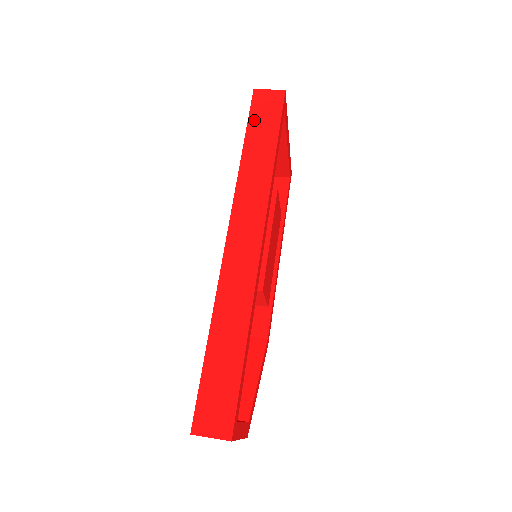
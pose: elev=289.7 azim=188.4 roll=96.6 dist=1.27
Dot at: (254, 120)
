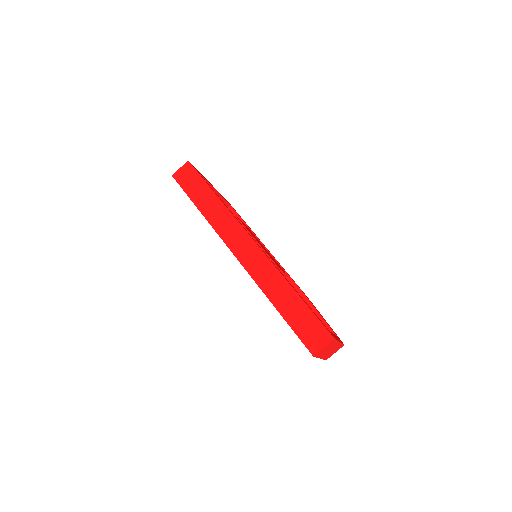
Dot at: (188, 190)
